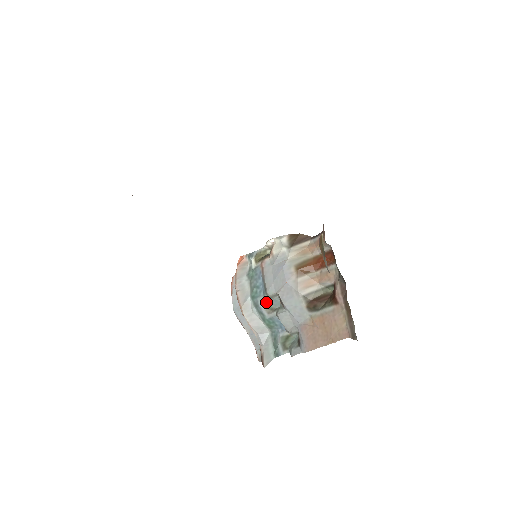
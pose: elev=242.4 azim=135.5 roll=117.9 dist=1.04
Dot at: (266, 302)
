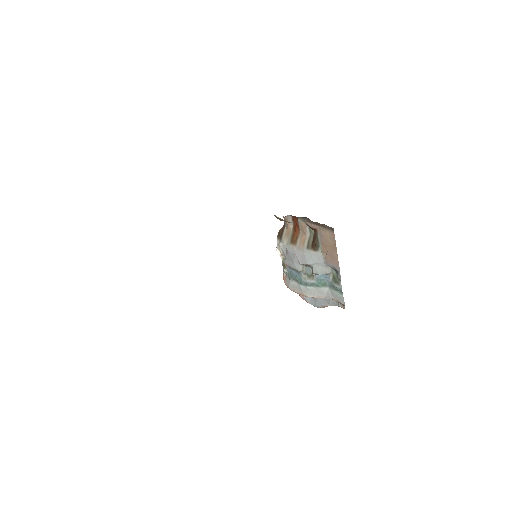
Dot at: (306, 276)
